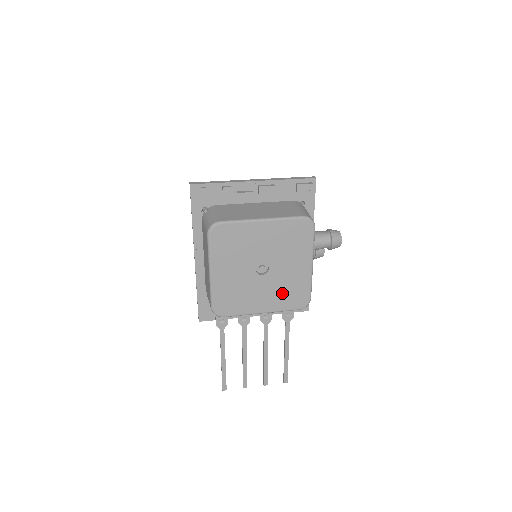
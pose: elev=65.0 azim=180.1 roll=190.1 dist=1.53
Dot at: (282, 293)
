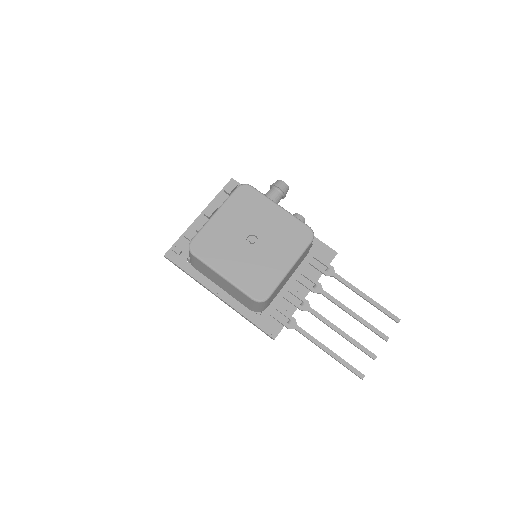
Dot at: (285, 242)
